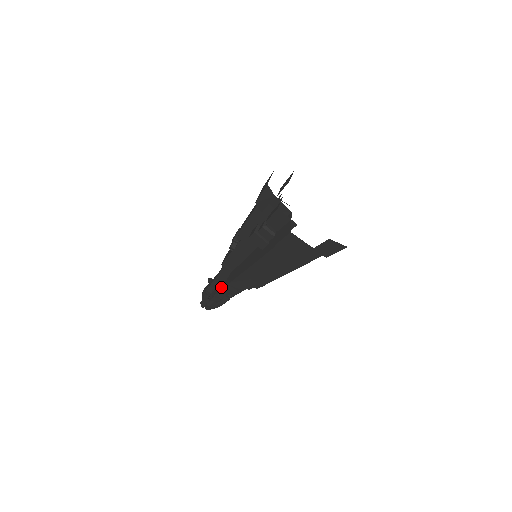
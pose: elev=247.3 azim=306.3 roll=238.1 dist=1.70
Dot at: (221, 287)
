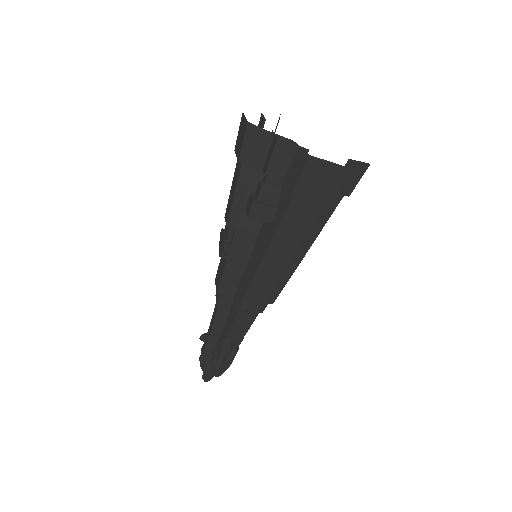
Dot at: (226, 328)
